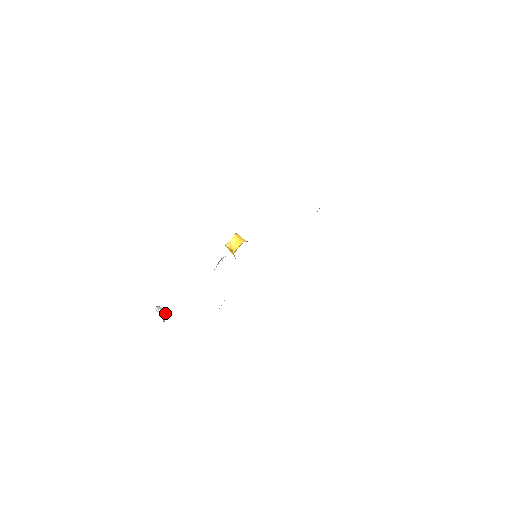
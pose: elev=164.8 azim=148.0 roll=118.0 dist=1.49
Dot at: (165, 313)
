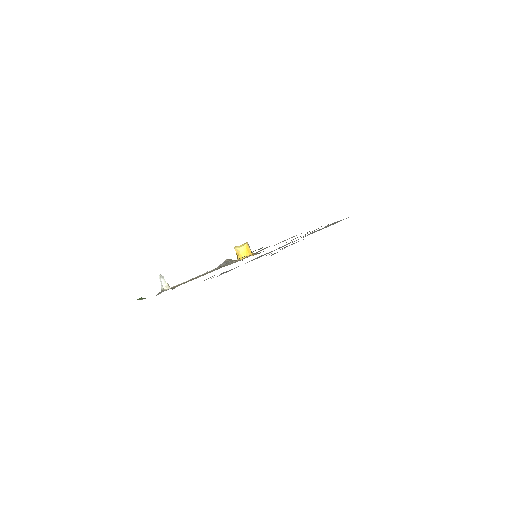
Dot at: (165, 284)
